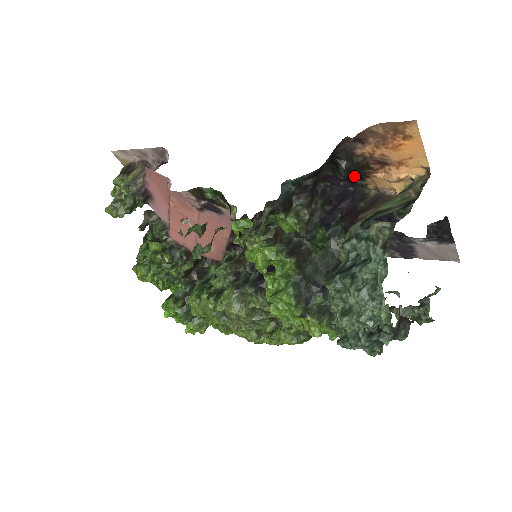
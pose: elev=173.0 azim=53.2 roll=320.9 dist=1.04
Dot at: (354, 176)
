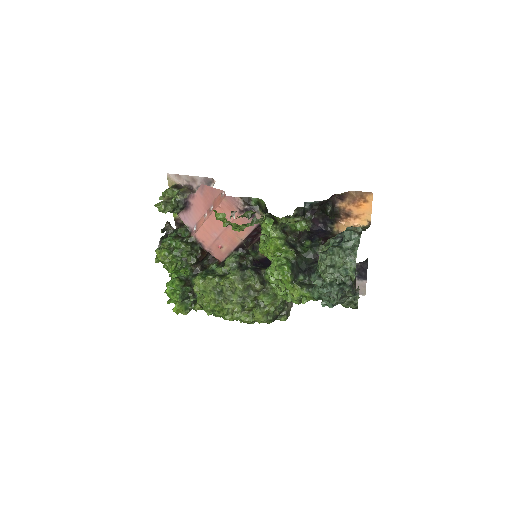
Dot at: (329, 221)
